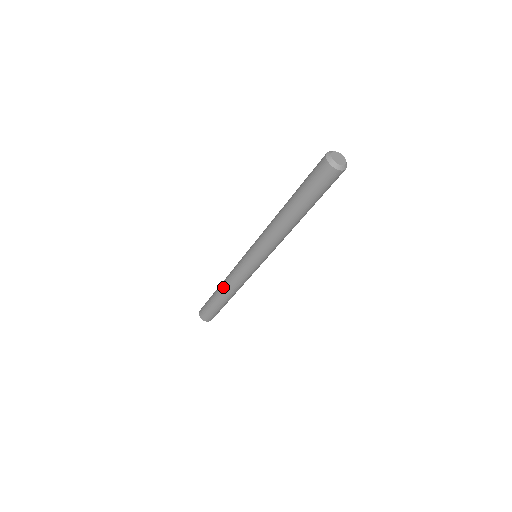
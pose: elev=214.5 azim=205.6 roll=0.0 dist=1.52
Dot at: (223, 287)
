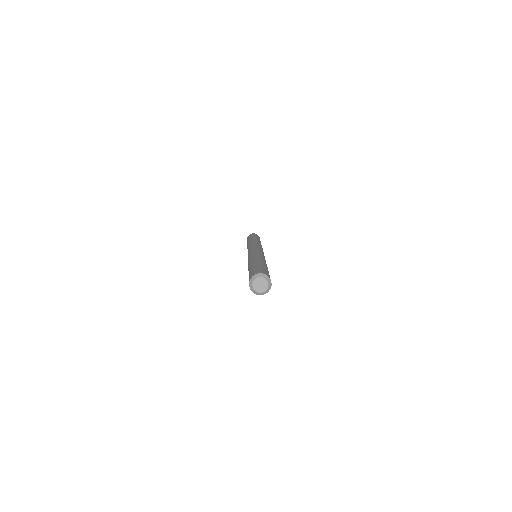
Dot at: occluded
